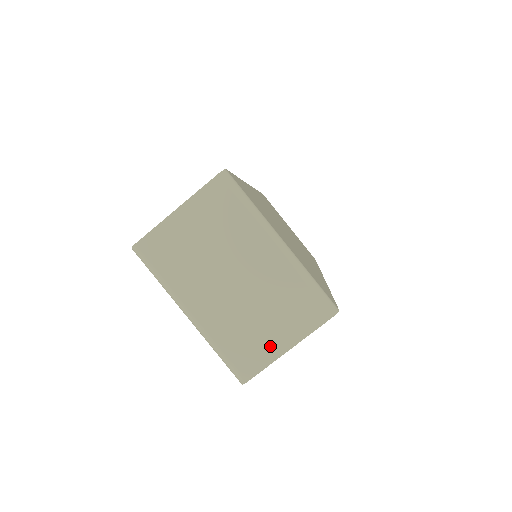
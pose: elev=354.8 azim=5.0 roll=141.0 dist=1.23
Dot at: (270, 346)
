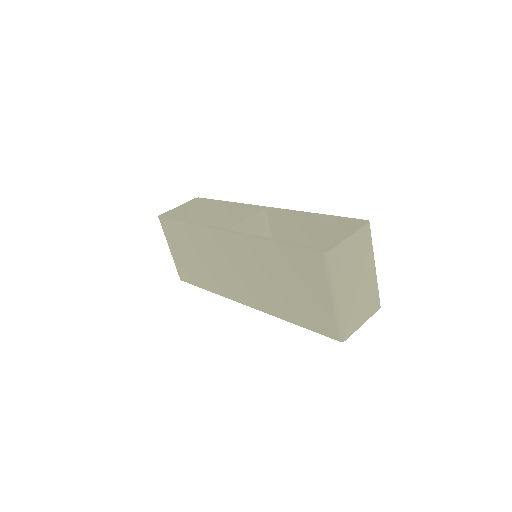
Dot at: (359, 321)
